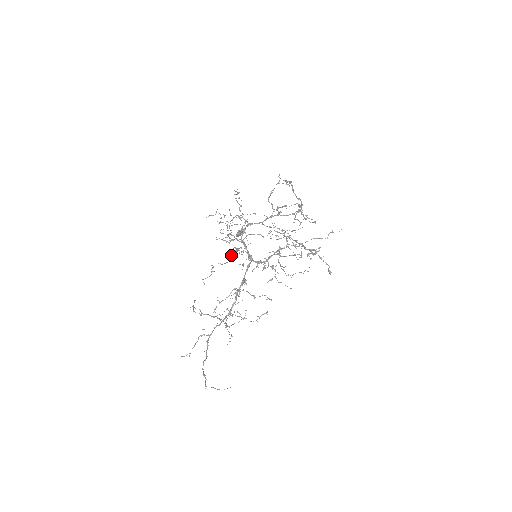
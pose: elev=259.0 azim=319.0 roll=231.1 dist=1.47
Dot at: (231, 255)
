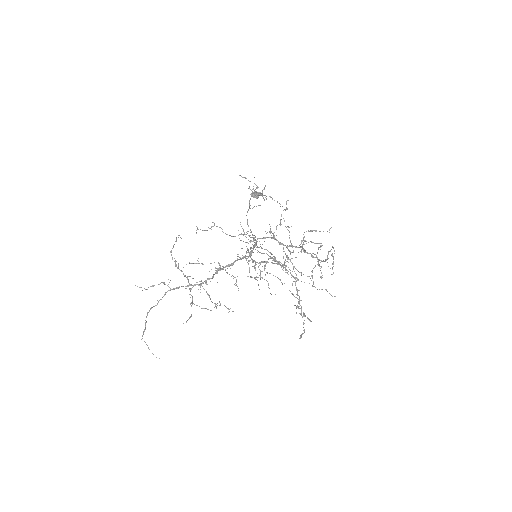
Dot at: occluded
